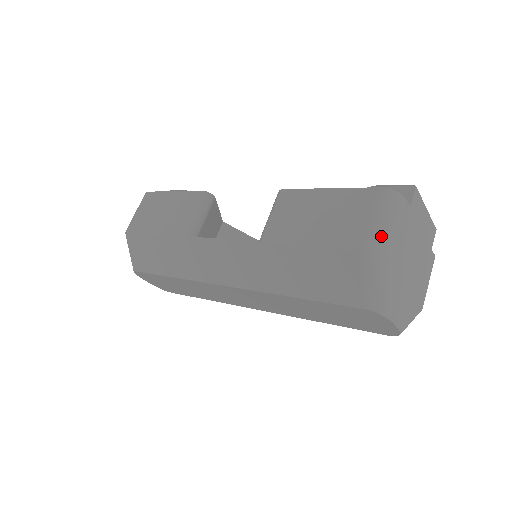
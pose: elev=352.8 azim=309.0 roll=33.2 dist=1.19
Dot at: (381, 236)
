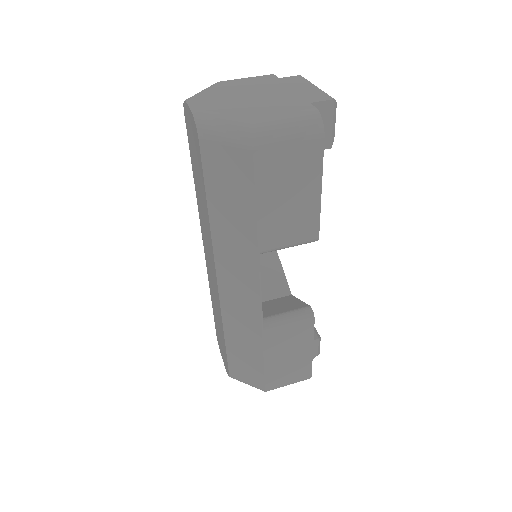
Dot at: occluded
